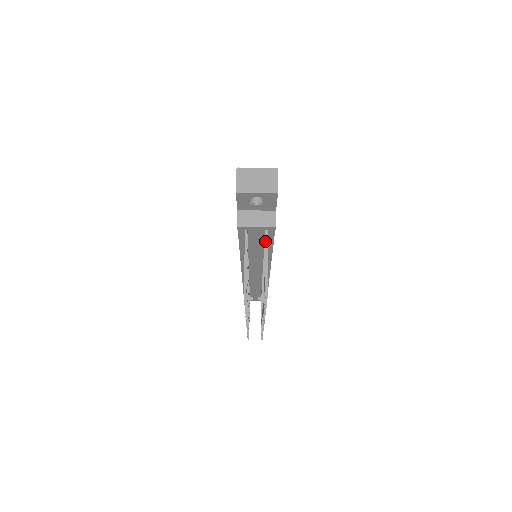
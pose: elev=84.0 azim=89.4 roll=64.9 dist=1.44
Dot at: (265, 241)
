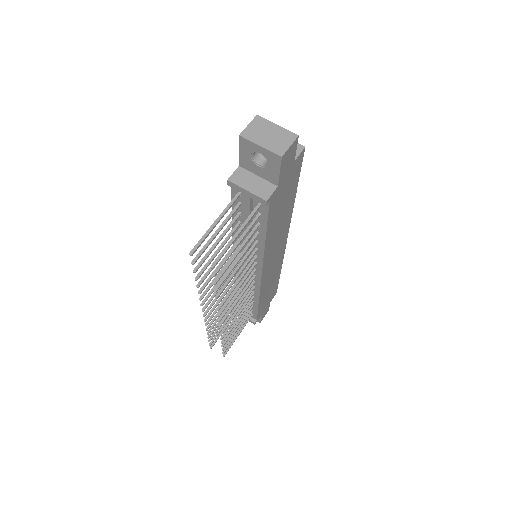
Dot at: (250, 214)
